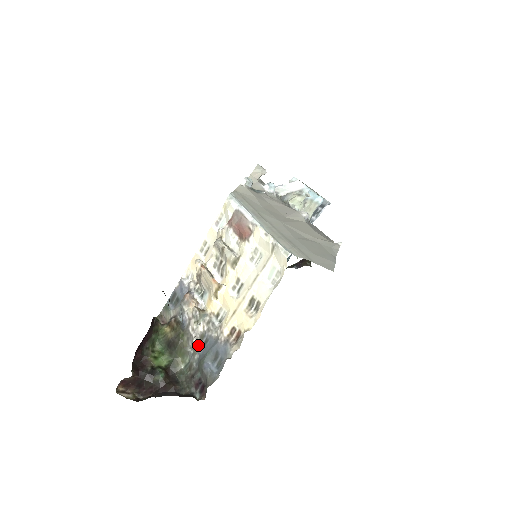
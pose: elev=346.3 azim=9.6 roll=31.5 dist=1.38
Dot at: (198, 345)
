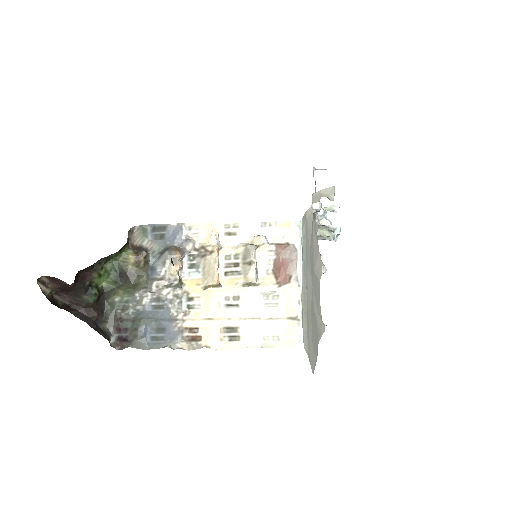
Dot at: (149, 300)
